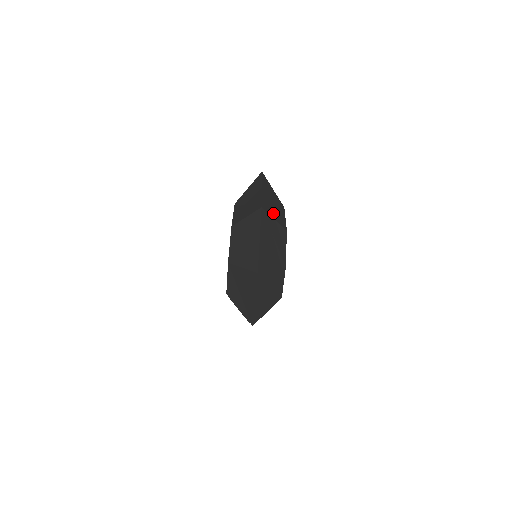
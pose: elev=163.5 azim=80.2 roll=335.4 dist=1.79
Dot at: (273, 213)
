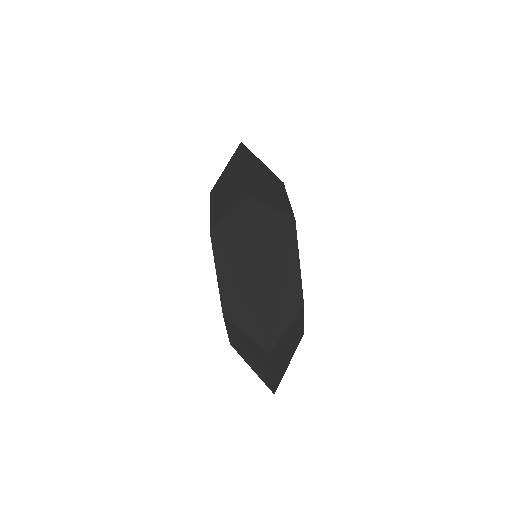
Dot at: (283, 313)
